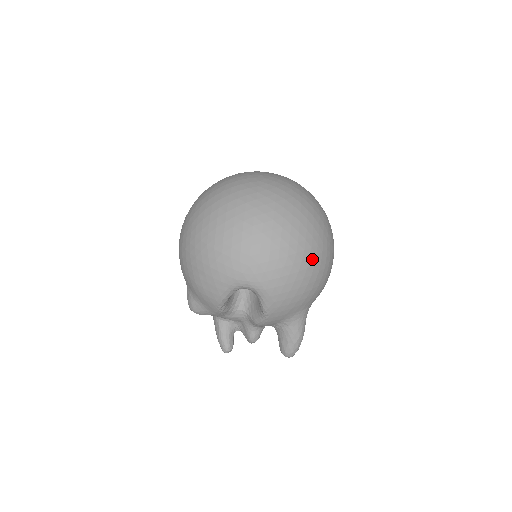
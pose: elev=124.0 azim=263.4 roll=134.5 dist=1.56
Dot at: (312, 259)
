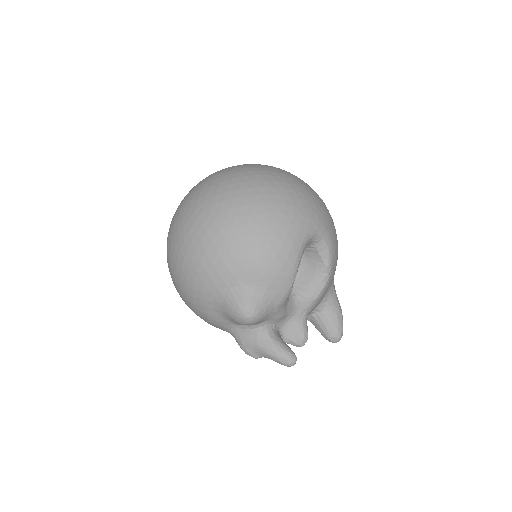
Dot at: occluded
